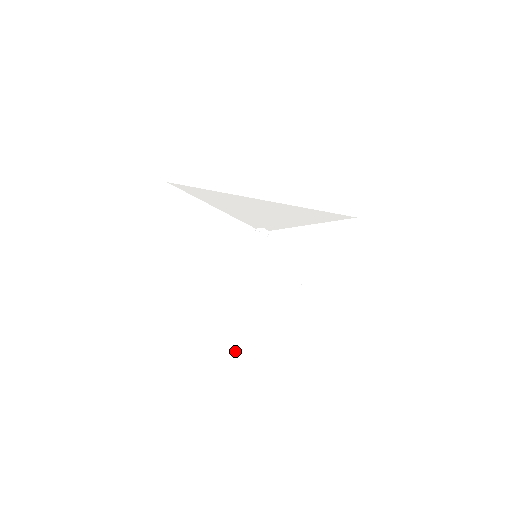
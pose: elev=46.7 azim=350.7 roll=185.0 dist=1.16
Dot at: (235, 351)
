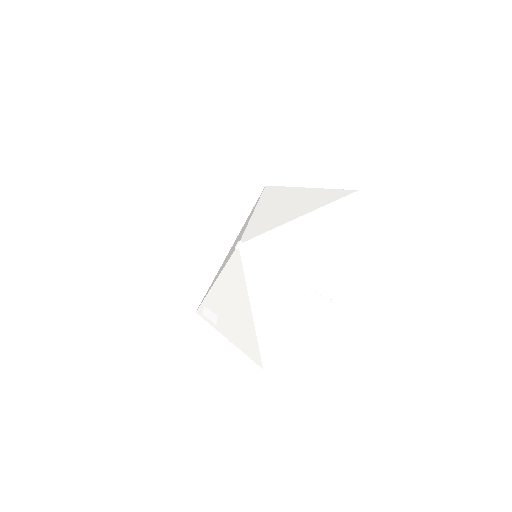
Dot at: (301, 280)
